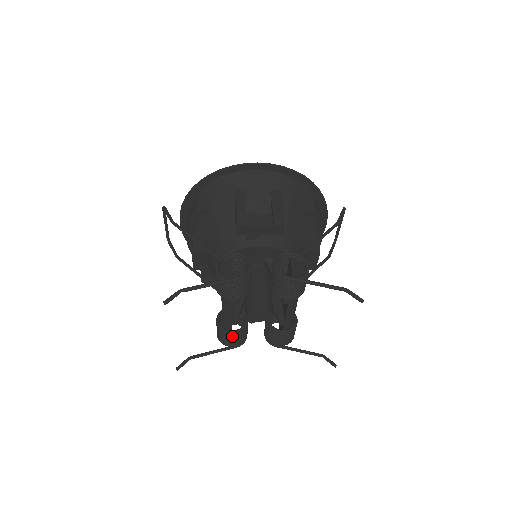
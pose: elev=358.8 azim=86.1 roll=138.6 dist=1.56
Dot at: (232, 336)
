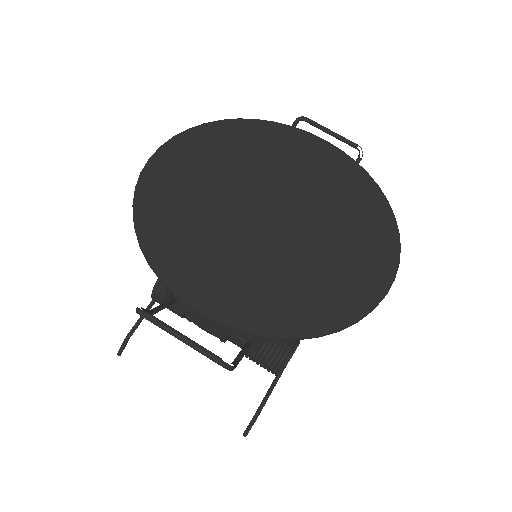
Dot at: occluded
